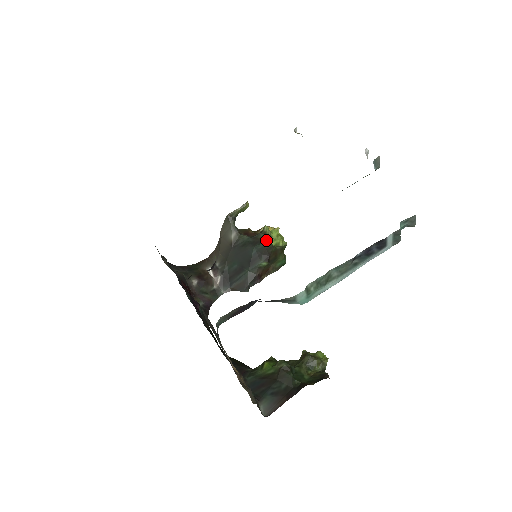
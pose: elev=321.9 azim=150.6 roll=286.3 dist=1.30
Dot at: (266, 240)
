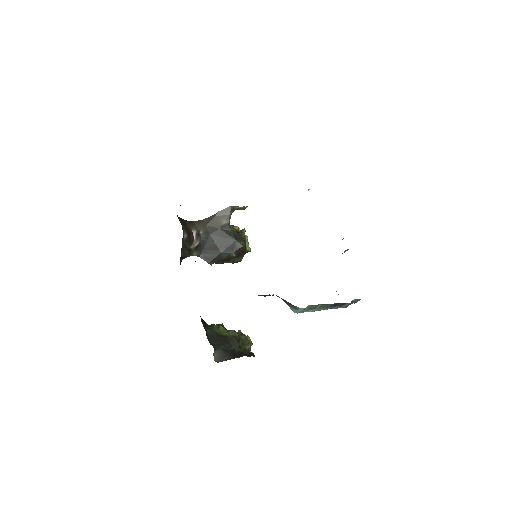
Dot at: (245, 241)
